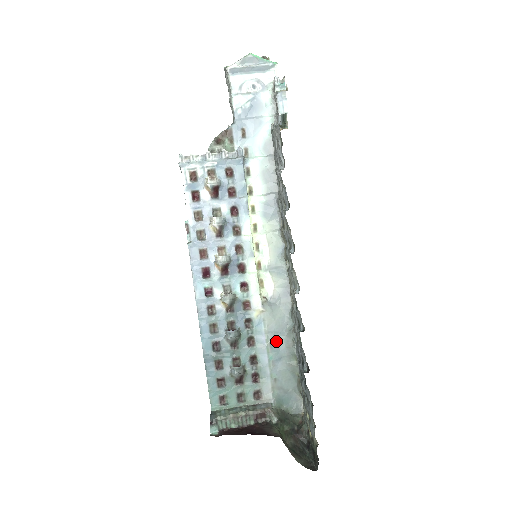
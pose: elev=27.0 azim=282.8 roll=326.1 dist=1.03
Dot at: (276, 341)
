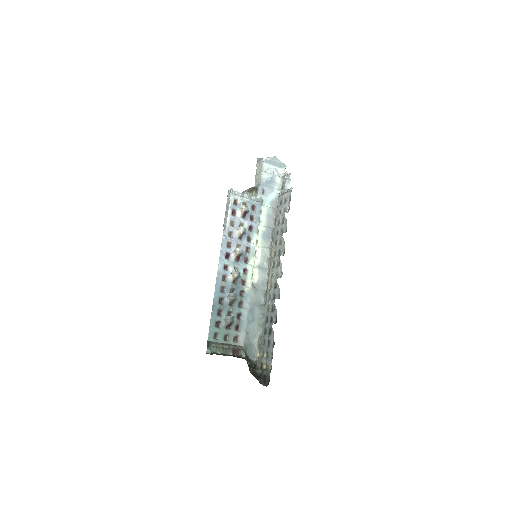
Dot at: (254, 309)
